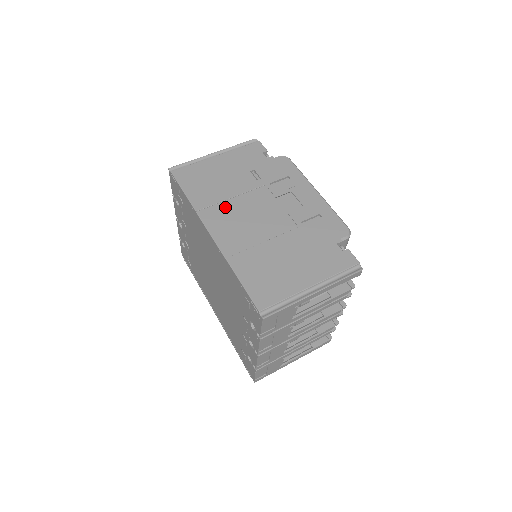
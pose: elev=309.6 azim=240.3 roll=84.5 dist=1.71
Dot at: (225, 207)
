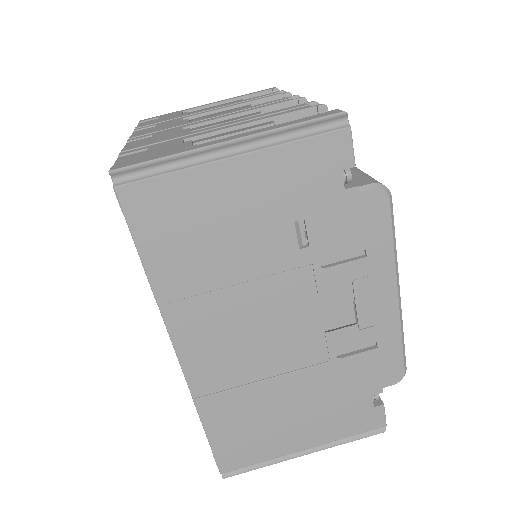
Dot at: (217, 303)
